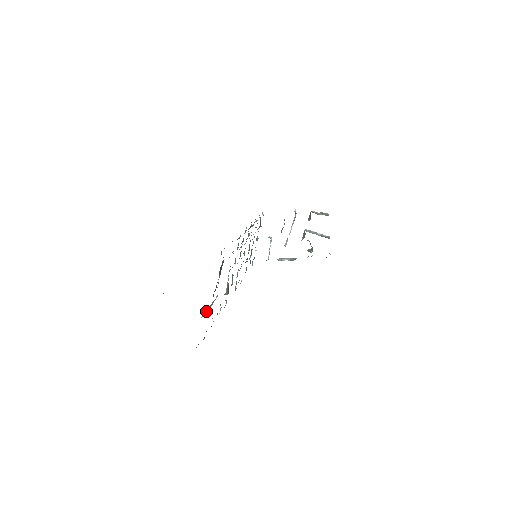
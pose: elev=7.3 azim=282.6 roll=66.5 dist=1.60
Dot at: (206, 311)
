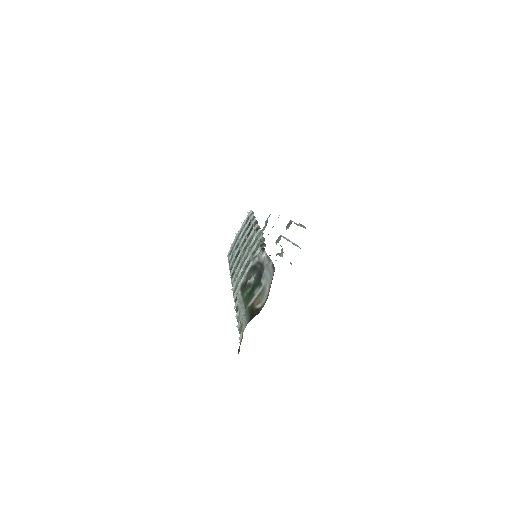
Dot at: (243, 308)
